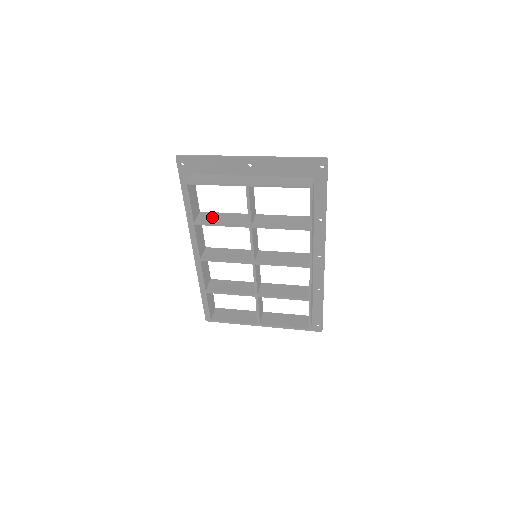
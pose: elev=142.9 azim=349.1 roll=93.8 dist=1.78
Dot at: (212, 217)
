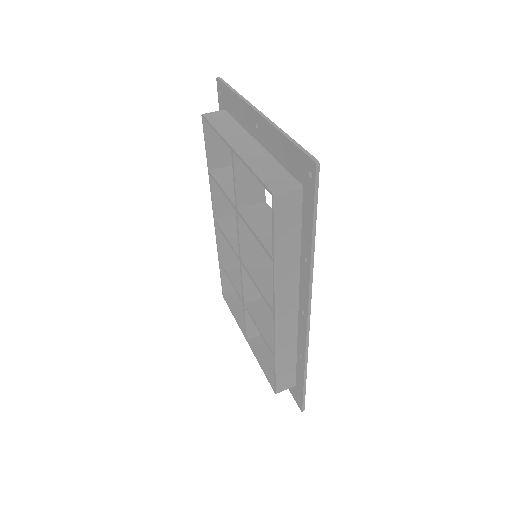
Dot at: (230, 176)
